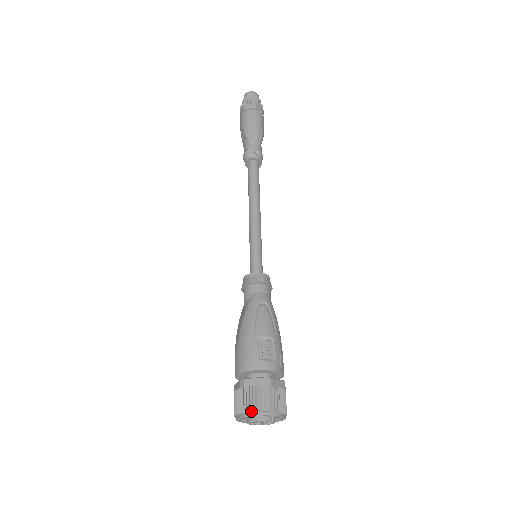
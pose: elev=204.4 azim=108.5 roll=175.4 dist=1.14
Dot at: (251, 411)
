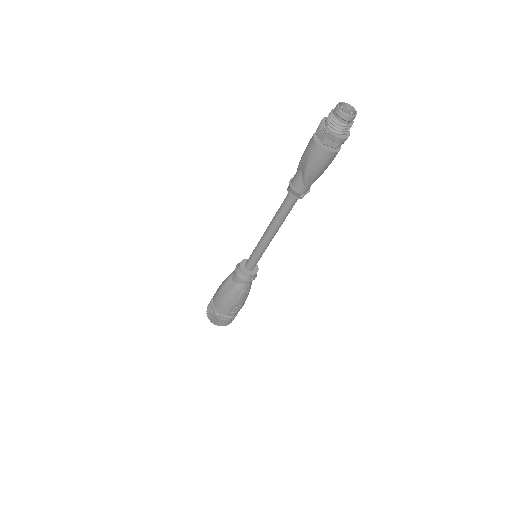
Dot at: occluded
